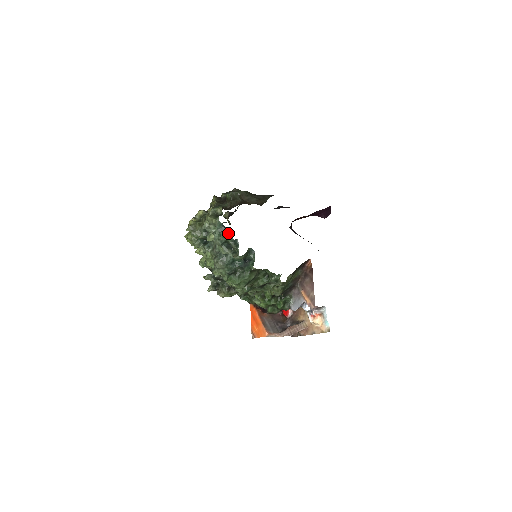
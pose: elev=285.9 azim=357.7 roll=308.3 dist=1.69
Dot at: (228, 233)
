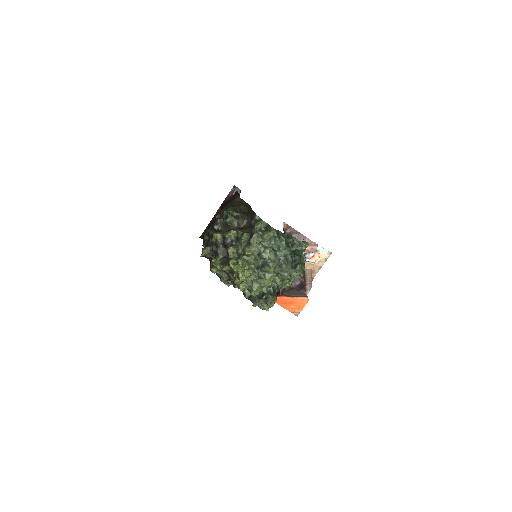
Dot at: (283, 234)
